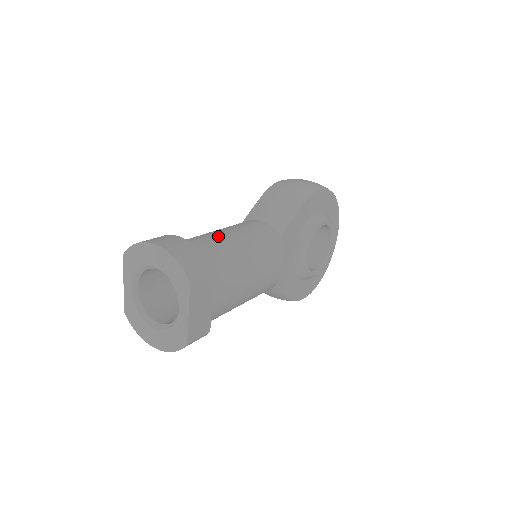
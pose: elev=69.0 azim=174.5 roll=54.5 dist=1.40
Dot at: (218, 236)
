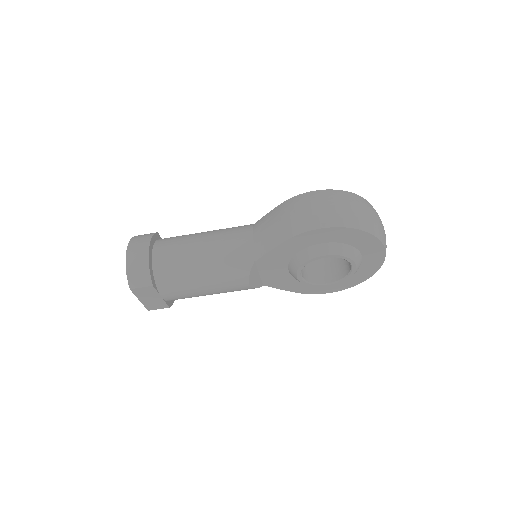
Dot at: (190, 249)
